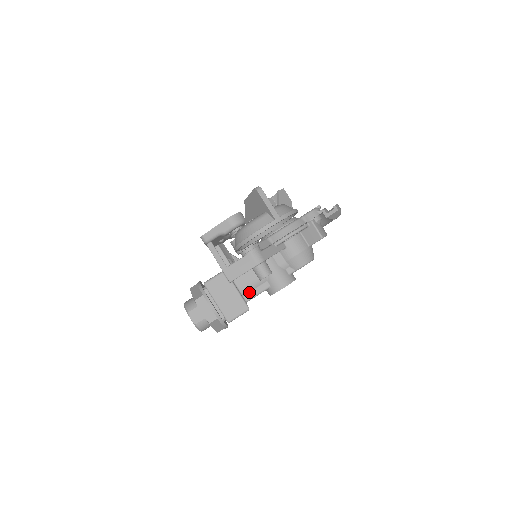
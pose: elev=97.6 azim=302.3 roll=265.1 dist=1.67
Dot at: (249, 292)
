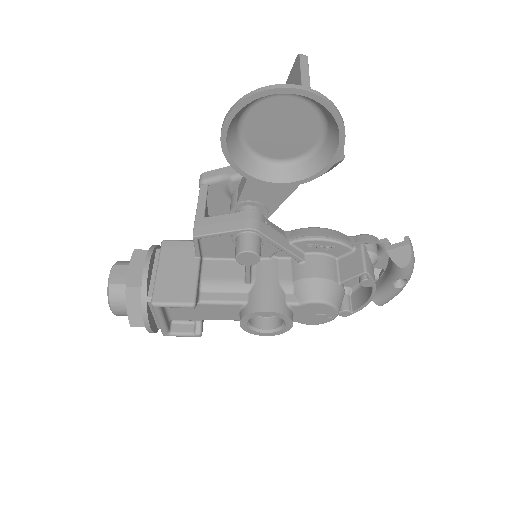
Dot at: (213, 292)
